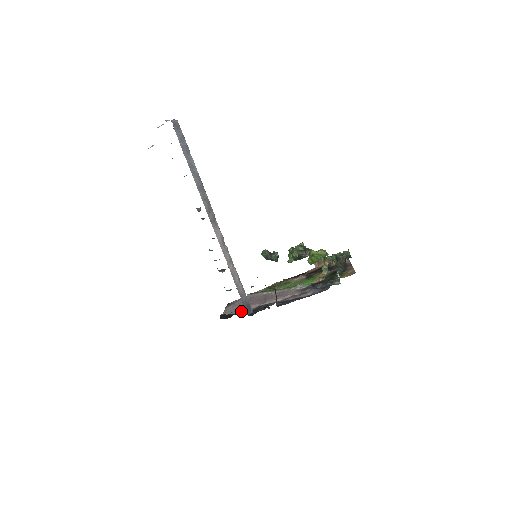
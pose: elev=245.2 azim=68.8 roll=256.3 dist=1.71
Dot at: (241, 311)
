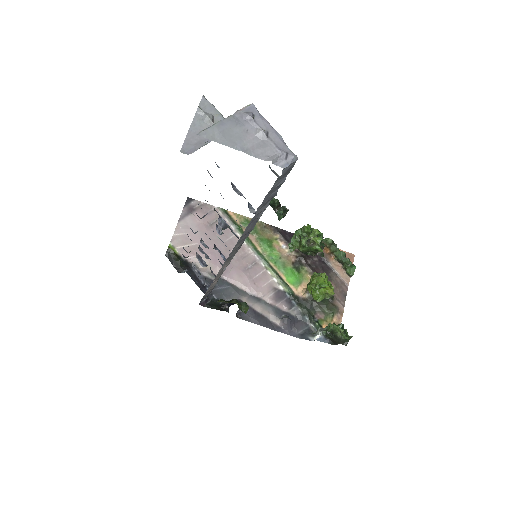
Dot at: (196, 263)
